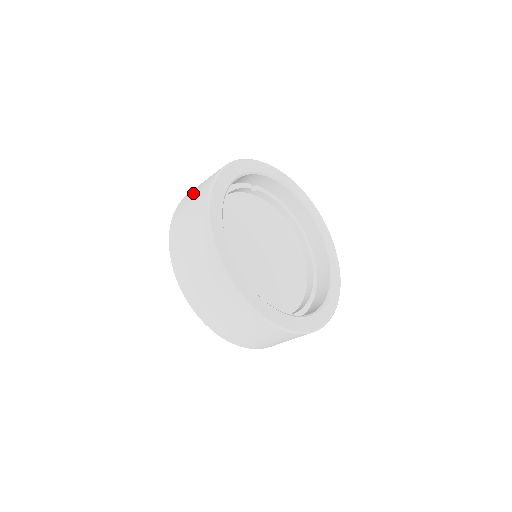
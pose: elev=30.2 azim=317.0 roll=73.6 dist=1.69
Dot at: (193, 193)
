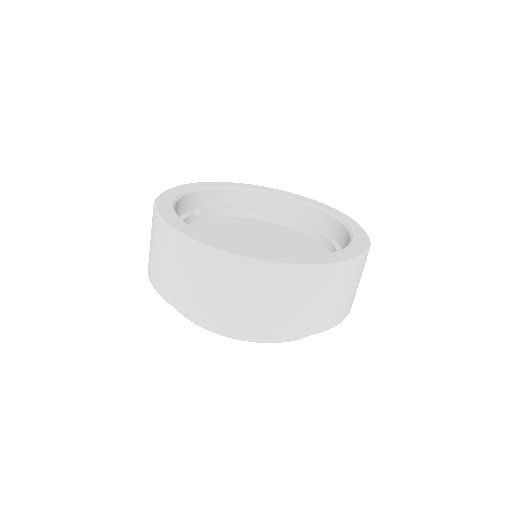
Dot at: (151, 251)
